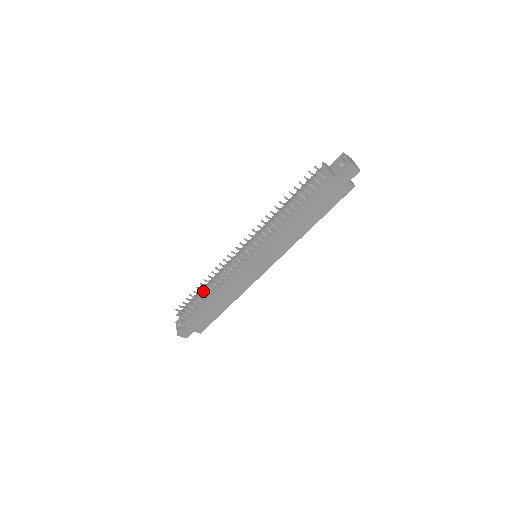
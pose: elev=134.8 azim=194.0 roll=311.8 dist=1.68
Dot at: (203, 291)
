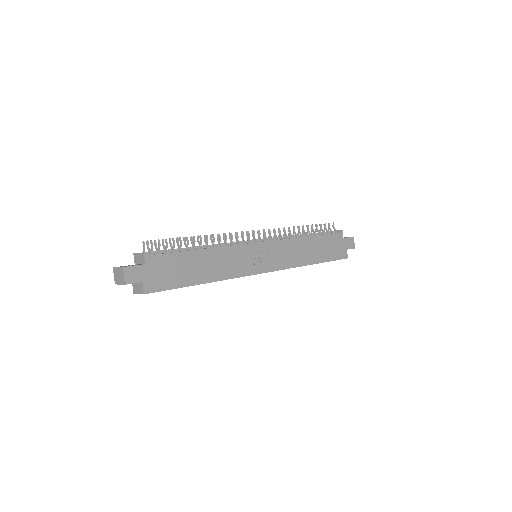
Dot at: occluded
